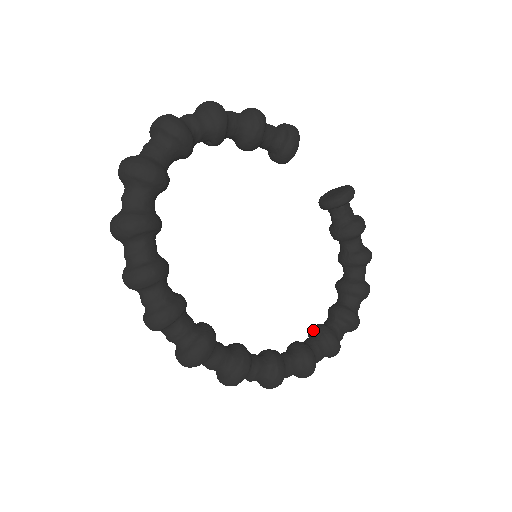
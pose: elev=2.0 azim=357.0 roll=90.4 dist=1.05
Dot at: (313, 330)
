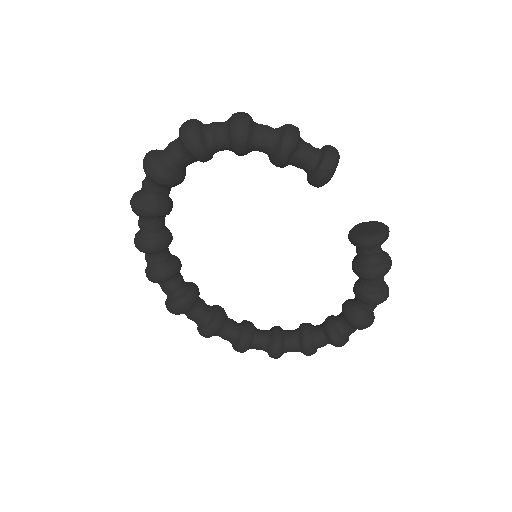
Dot at: (300, 327)
